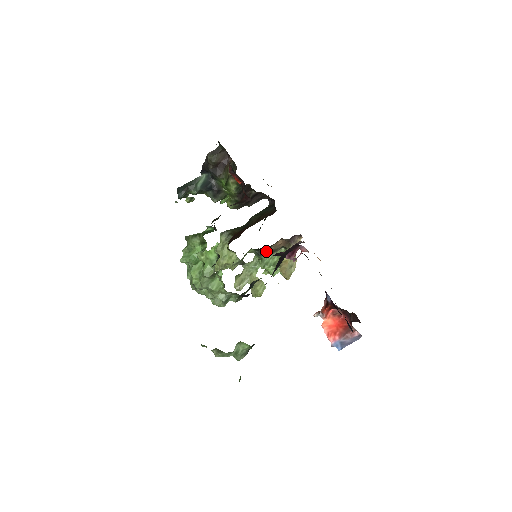
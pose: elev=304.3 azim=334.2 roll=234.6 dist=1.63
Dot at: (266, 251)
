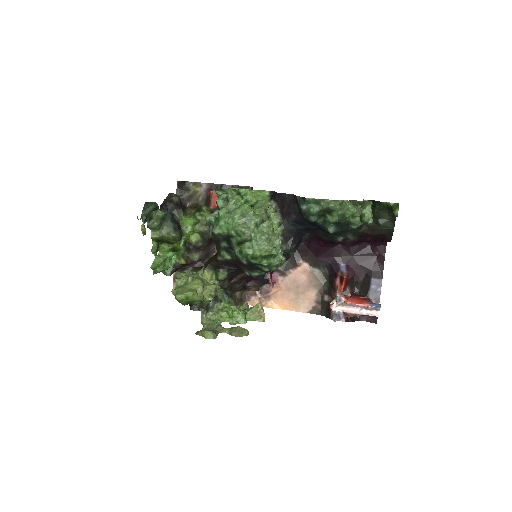
Dot at: (231, 295)
